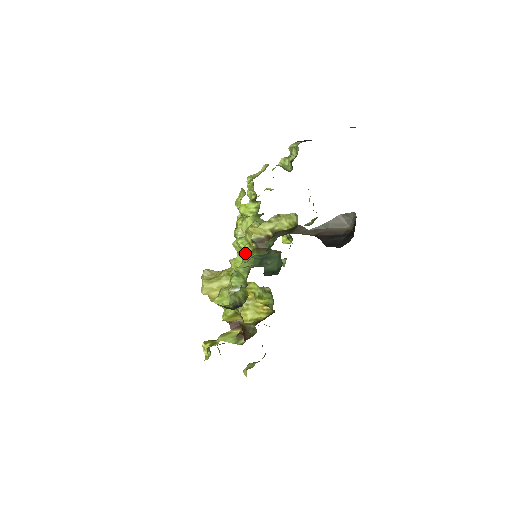
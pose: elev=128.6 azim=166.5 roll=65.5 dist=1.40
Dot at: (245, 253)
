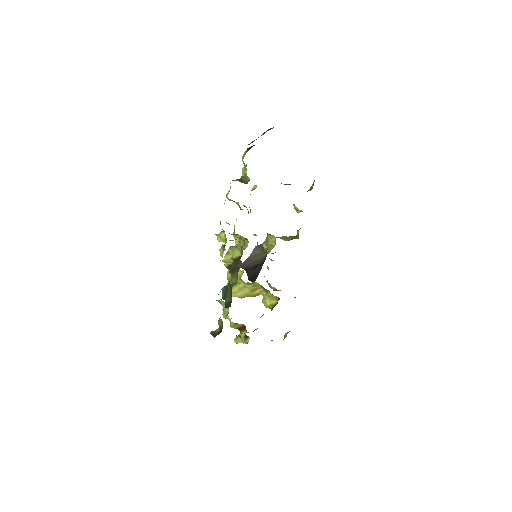
Dot at: (228, 276)
